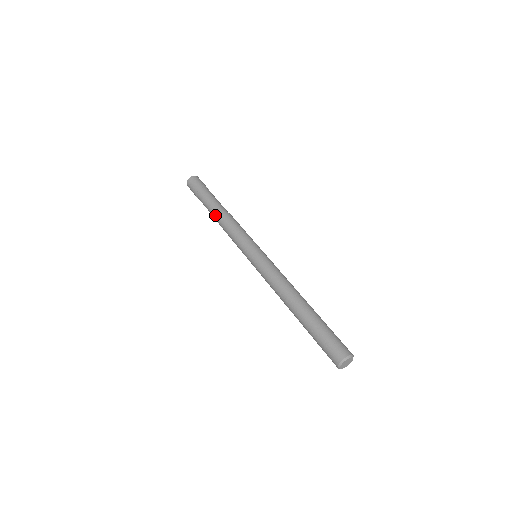
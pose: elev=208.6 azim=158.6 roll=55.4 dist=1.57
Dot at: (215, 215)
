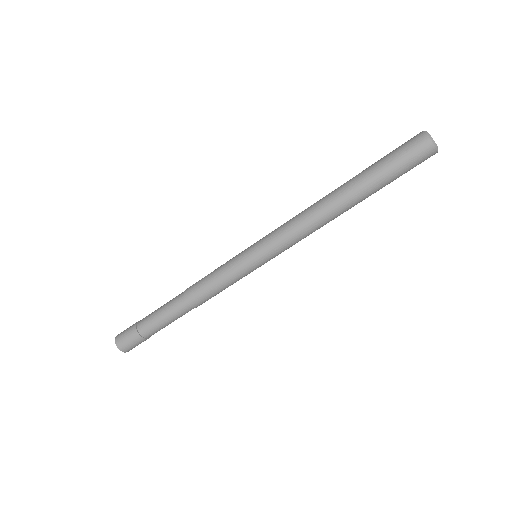
Dot at: (176, 300)
